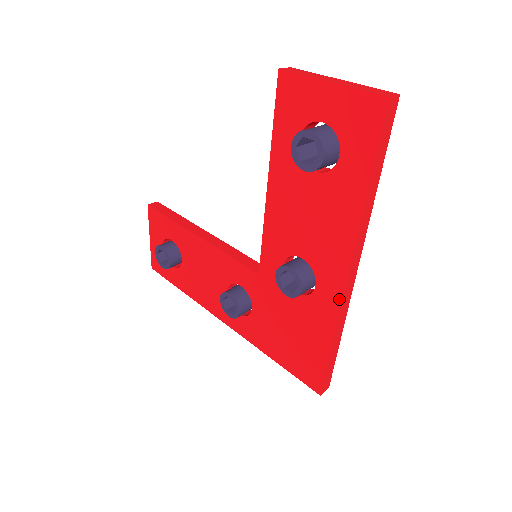
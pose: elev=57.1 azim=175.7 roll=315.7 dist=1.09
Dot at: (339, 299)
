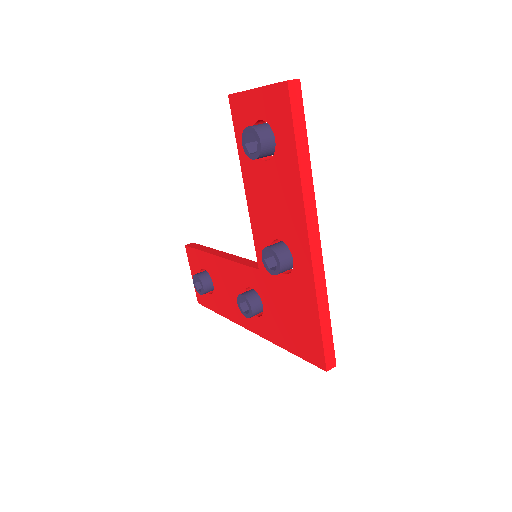
Dot at: (310, 264)
